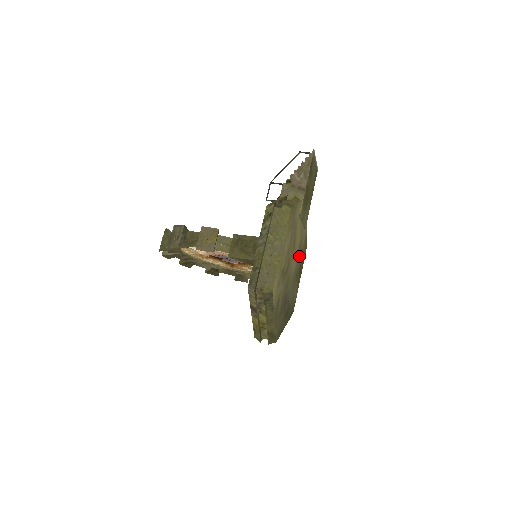
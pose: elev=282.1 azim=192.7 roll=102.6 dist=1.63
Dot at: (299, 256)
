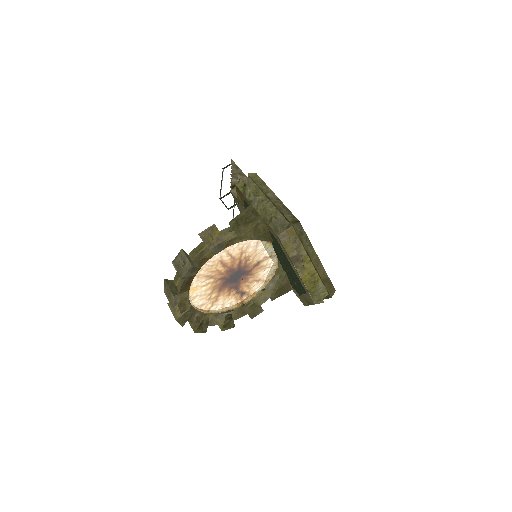
Dot at: occluded
